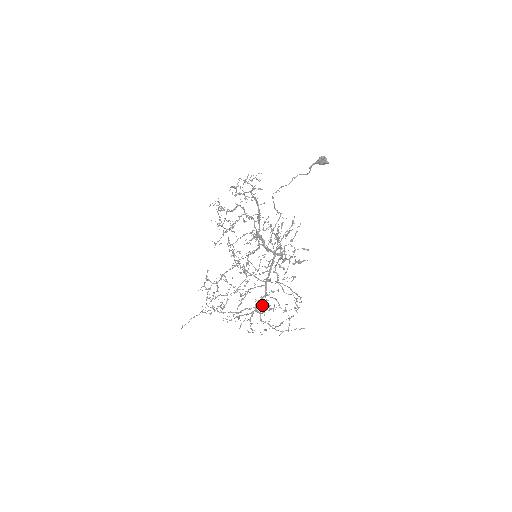
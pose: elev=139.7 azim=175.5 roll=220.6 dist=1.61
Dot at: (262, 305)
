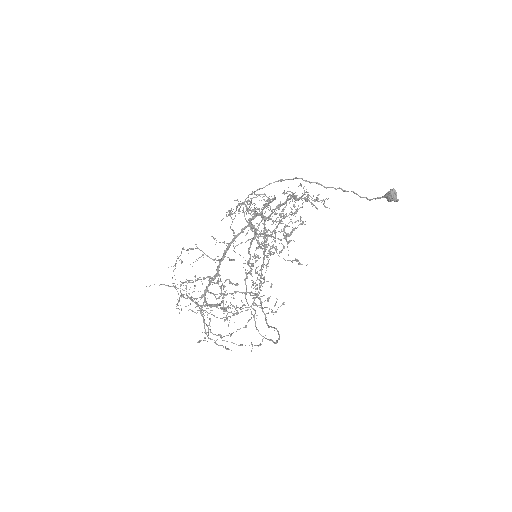
Dot at: (203, 277)
